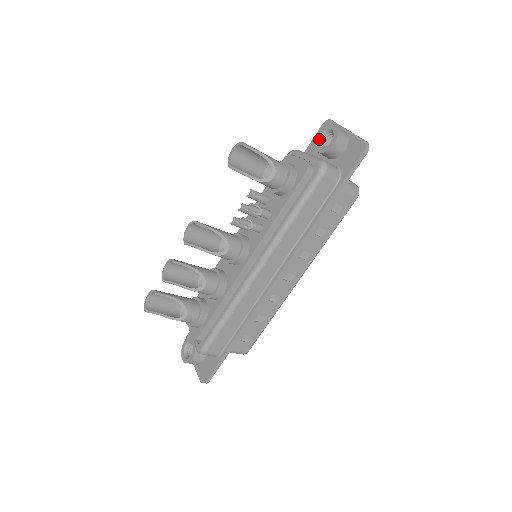
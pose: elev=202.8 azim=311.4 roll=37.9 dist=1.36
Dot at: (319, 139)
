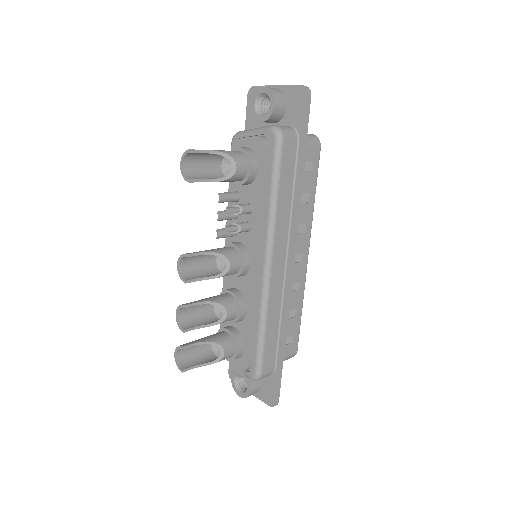
Dot at: (255, 109)
